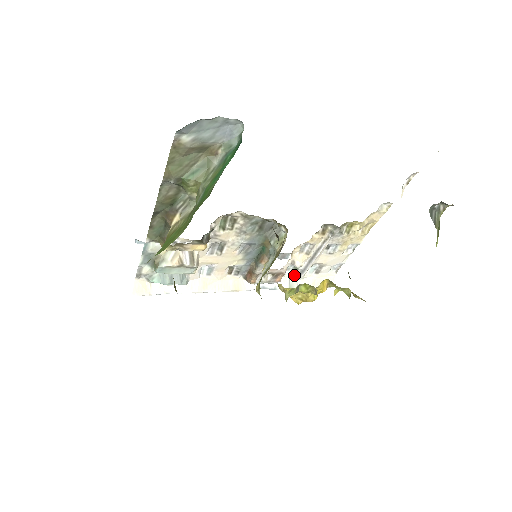
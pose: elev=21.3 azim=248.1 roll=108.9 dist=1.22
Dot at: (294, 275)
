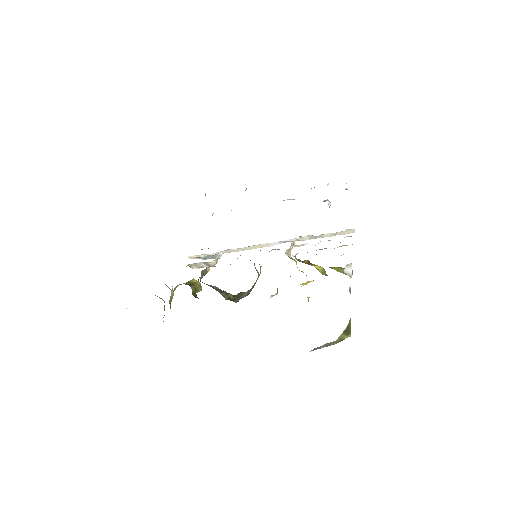
Dot at: occluded
